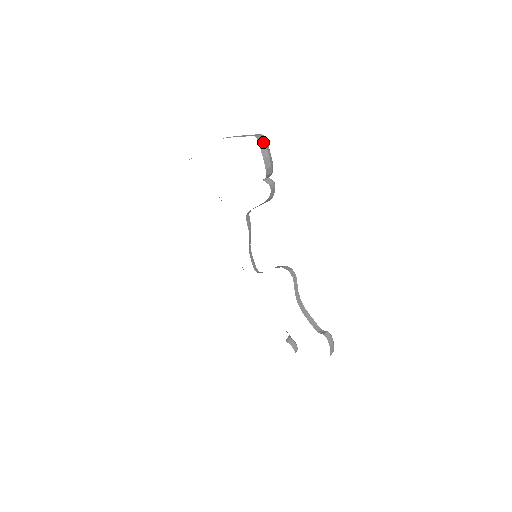
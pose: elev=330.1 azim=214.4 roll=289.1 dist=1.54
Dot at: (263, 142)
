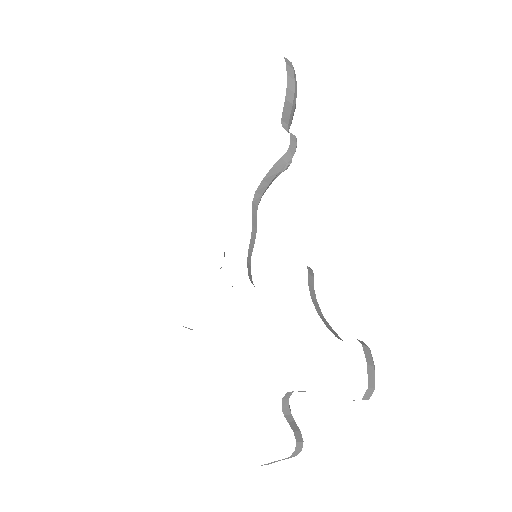
Dot at: occluded
